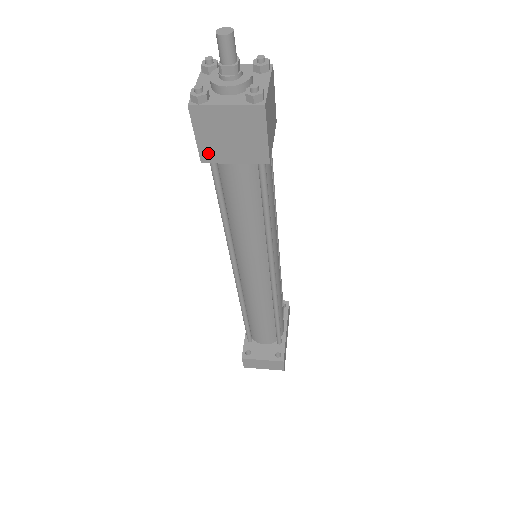
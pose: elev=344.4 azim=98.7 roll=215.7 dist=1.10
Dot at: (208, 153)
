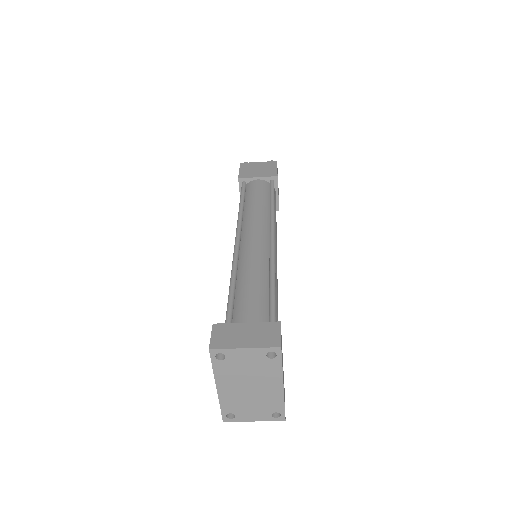
Dot at: (244, 175)
